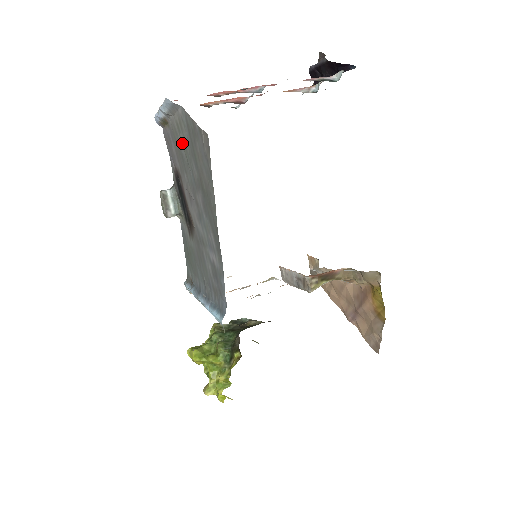
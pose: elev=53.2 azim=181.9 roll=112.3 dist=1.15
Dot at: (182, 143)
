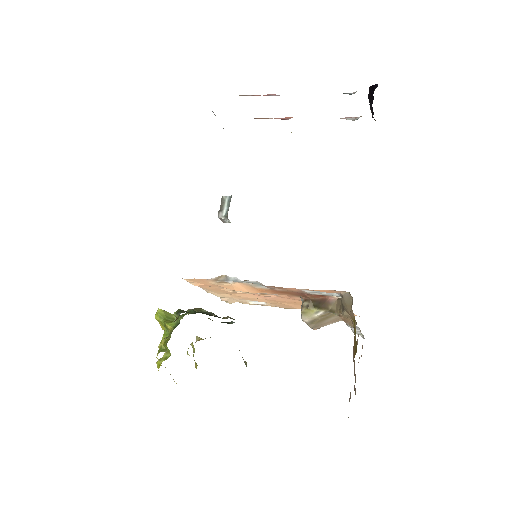
Dot at: occluded
